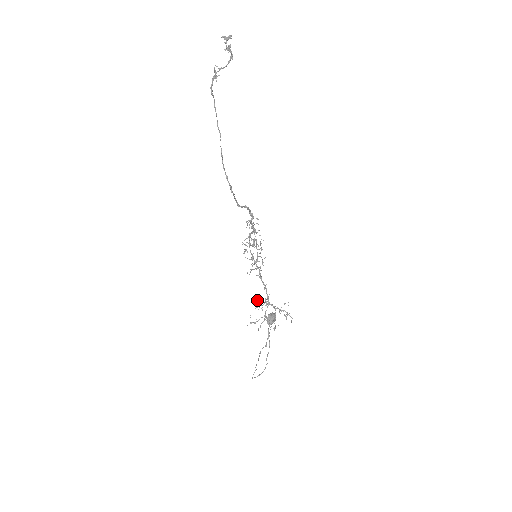
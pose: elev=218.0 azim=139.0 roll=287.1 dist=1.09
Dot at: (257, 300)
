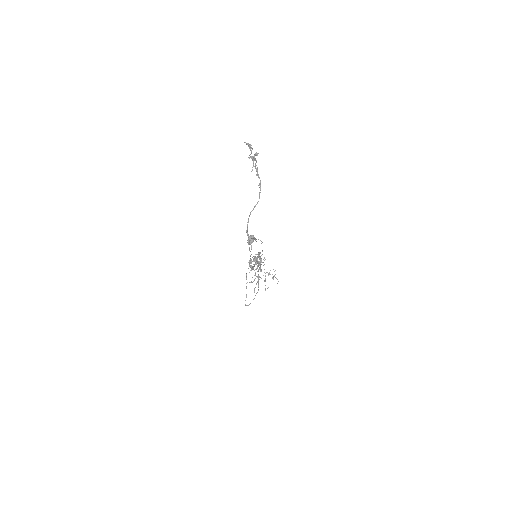
Dot at: occluded
